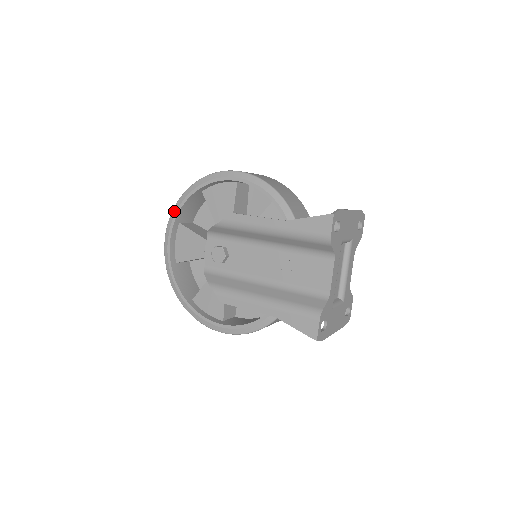
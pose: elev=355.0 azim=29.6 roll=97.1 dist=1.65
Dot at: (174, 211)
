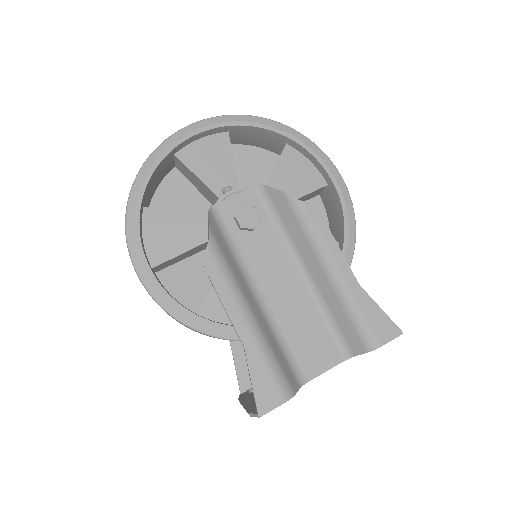
Dot at: (243, 118)
